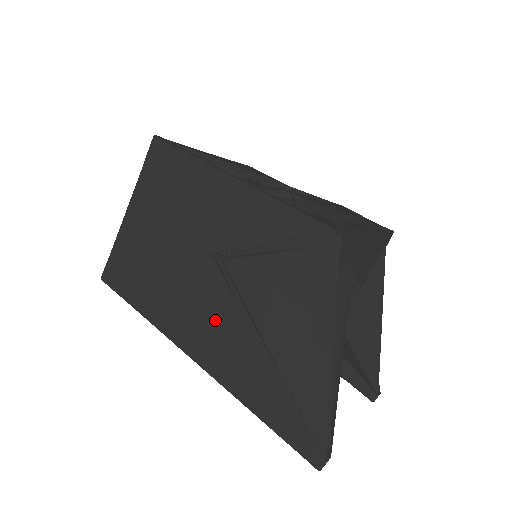
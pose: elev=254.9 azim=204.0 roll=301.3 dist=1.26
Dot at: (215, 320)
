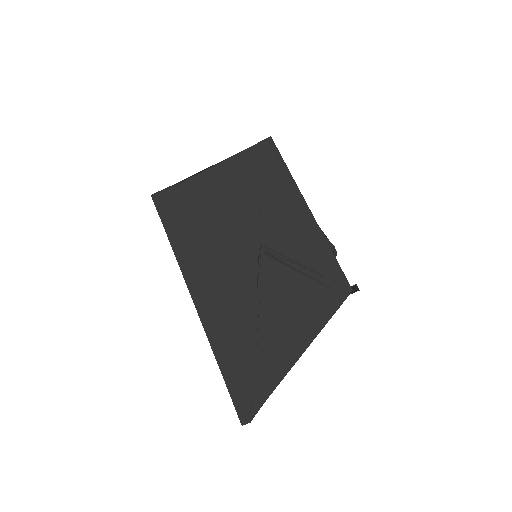
Dot at: (231, 288)
